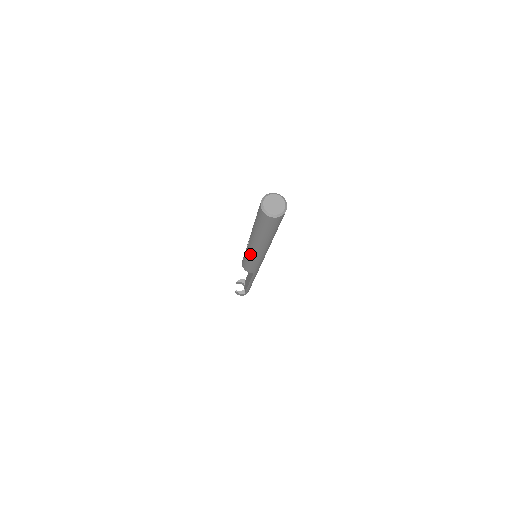
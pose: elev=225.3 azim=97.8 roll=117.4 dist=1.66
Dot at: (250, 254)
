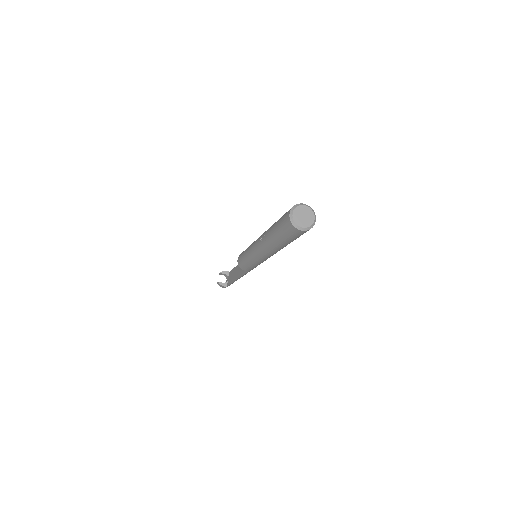
Dot at: (254, 255)
